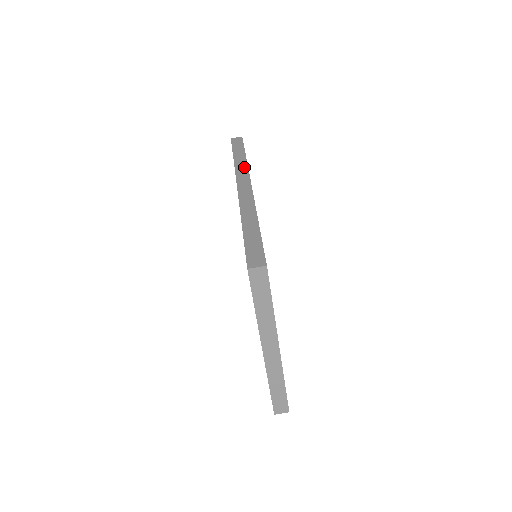
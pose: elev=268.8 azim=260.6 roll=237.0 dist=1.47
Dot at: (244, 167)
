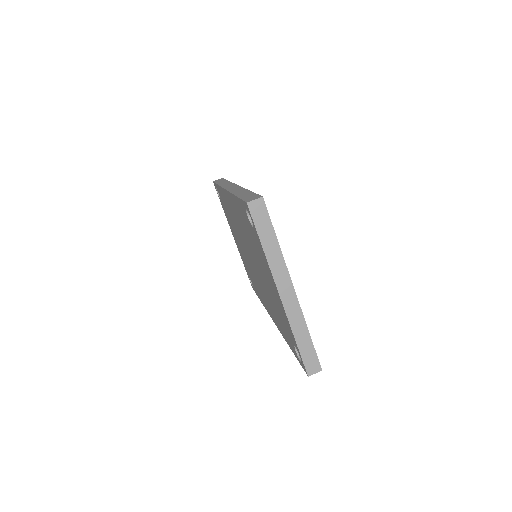
Dot at: (228, 183)
